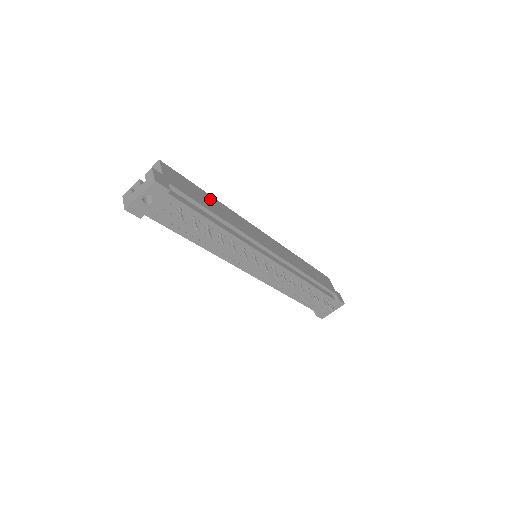
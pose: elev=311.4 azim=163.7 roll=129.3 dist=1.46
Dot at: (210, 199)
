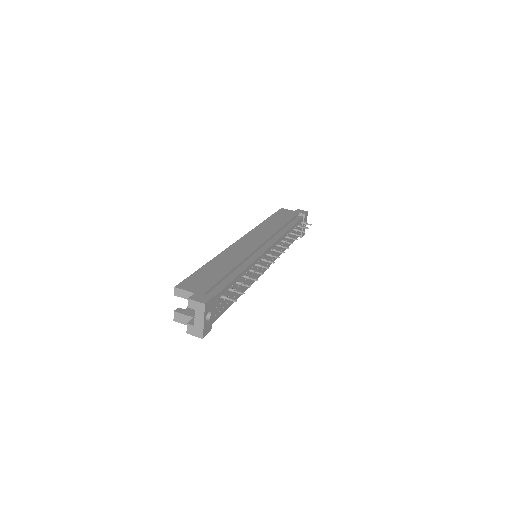
Dot at: (213, 265)
